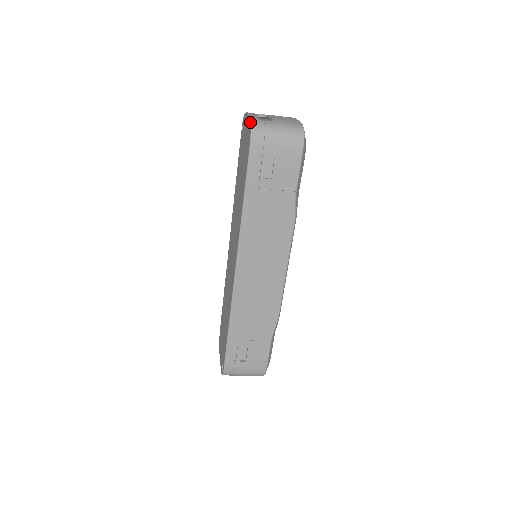
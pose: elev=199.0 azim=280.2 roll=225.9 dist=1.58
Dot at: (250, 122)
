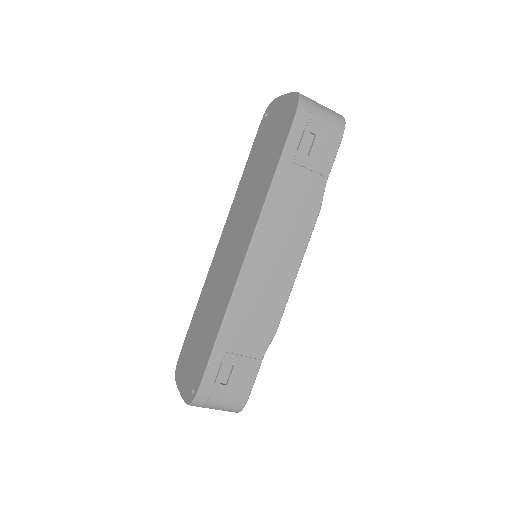
Dot at: (297, 93)
